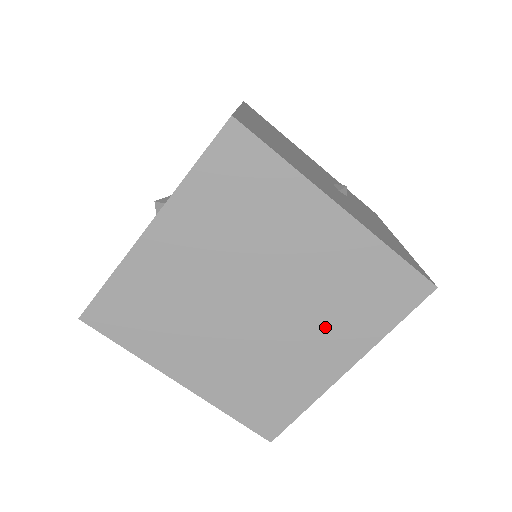
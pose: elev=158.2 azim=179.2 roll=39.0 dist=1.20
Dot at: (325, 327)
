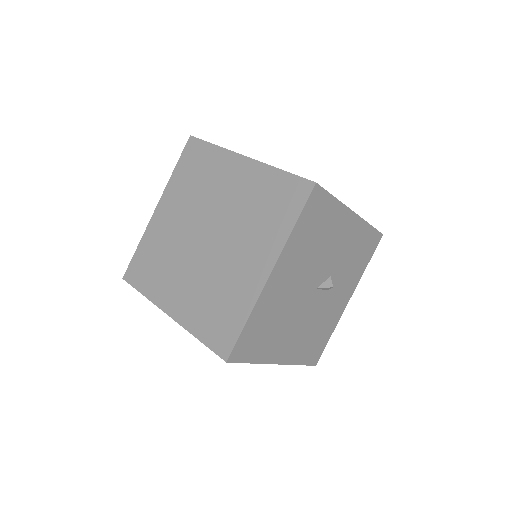
Dot at: (249, 240)
